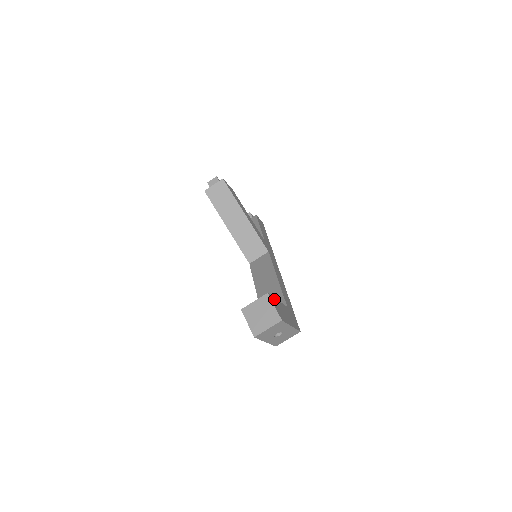
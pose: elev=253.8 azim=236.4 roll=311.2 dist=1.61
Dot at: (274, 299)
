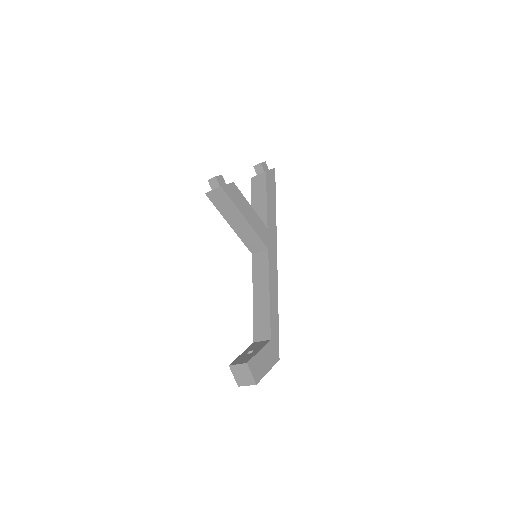
Dot at: (254, 359)
